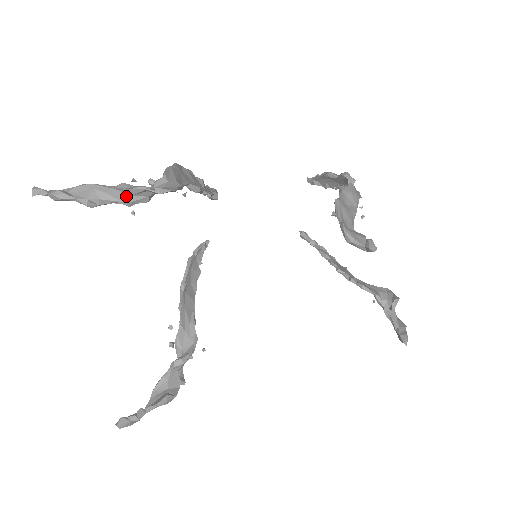
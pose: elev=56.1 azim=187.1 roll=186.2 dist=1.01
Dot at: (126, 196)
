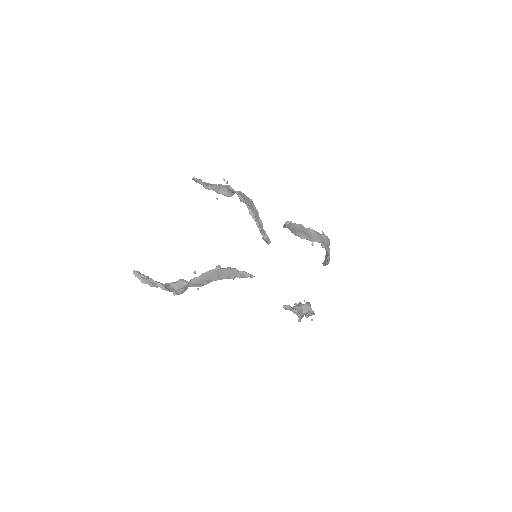
Dot at: (219, 189)
